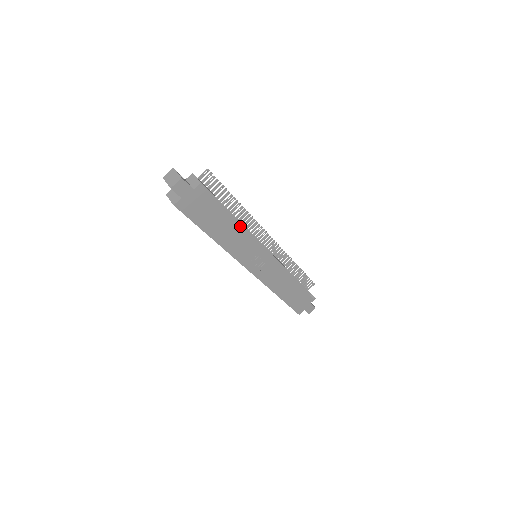
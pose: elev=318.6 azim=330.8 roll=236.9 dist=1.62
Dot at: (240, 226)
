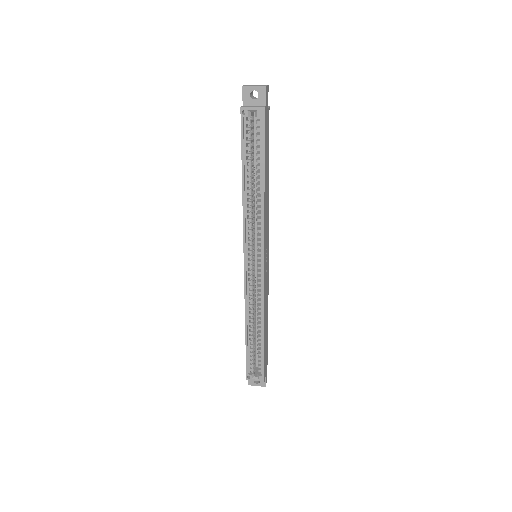
Dot at: (268, 190)
